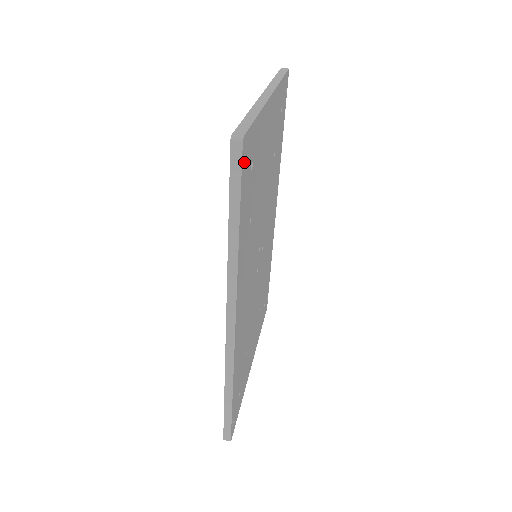
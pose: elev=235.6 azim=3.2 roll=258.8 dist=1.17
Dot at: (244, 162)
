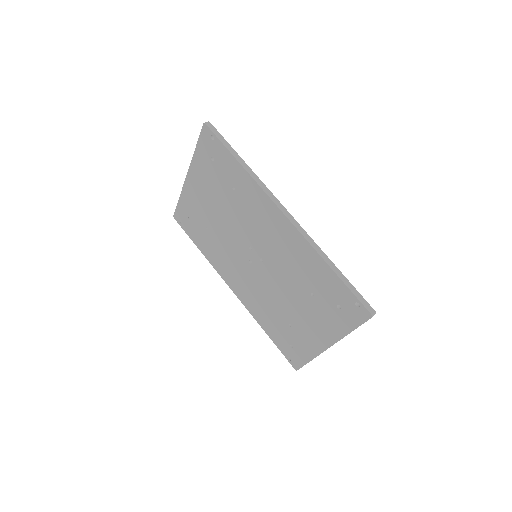
Dot at: occluded
